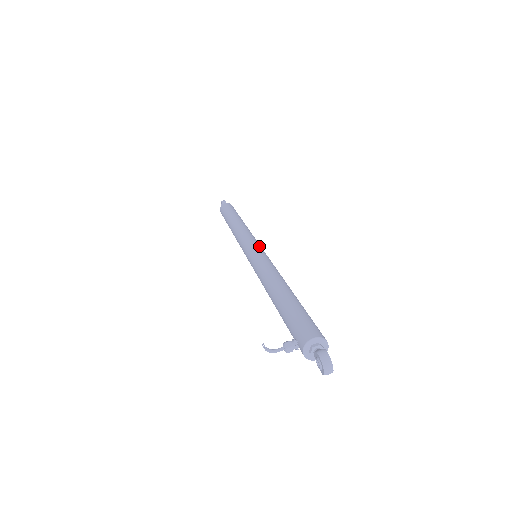
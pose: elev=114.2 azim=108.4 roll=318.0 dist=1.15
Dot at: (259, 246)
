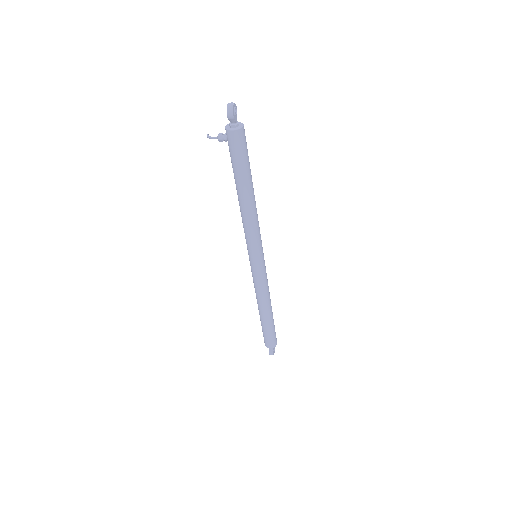
Dot at: occluded
